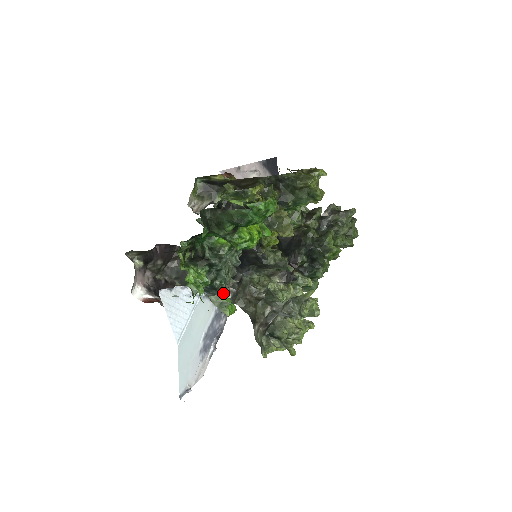
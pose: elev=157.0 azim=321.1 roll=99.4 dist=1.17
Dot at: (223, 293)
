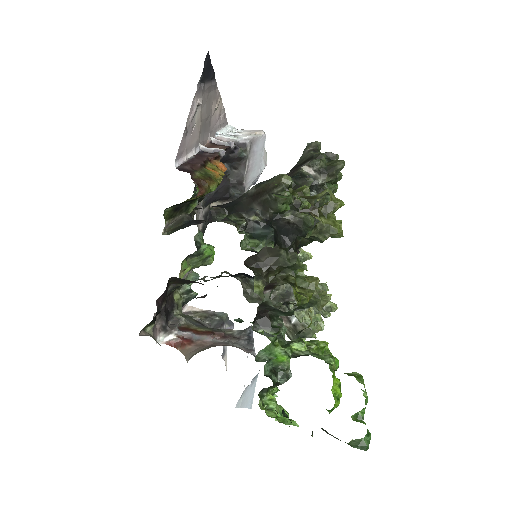
Dot at: occluded
